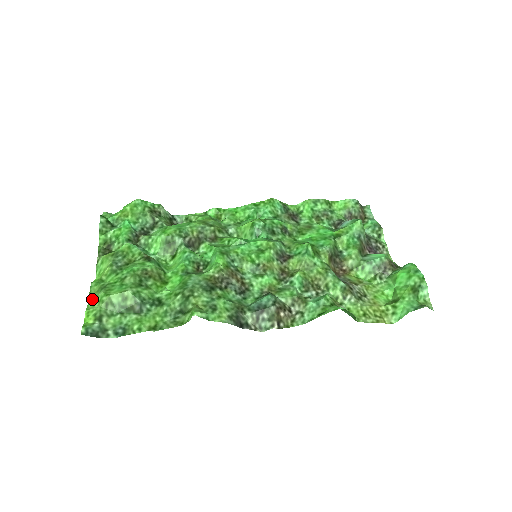
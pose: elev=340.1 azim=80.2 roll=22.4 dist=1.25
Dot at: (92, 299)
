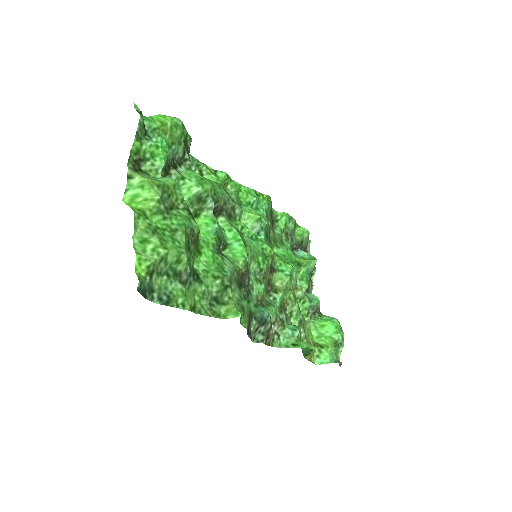
Dot at: (139, 239)
